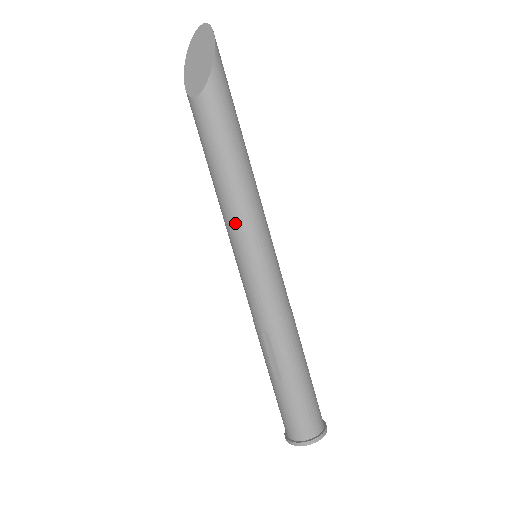
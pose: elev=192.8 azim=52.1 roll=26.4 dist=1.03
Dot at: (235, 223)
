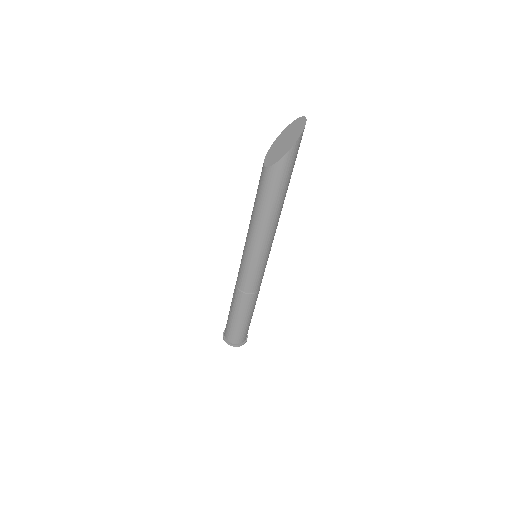
Dot at: (248, 238)
